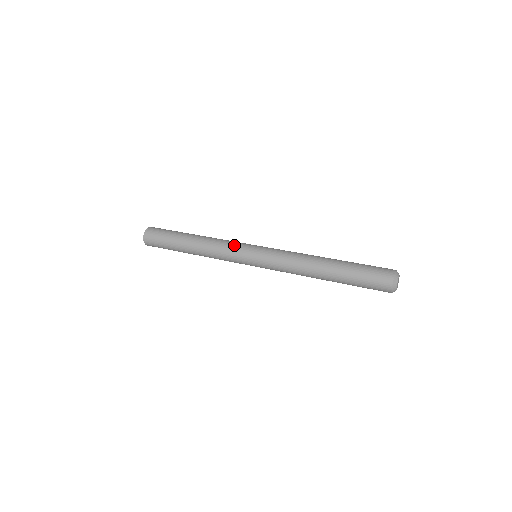
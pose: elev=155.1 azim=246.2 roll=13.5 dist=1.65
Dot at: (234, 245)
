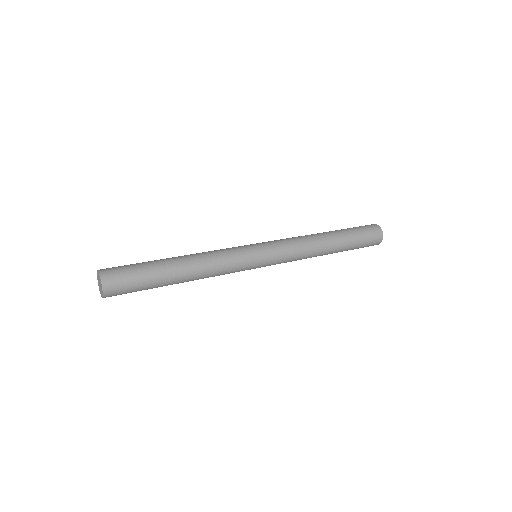
Dot at: (233, 249)
